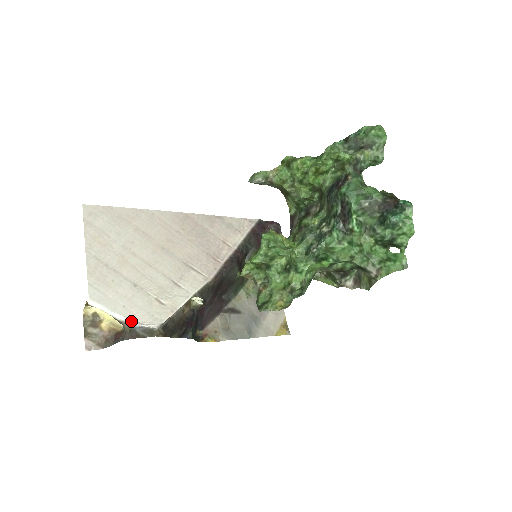
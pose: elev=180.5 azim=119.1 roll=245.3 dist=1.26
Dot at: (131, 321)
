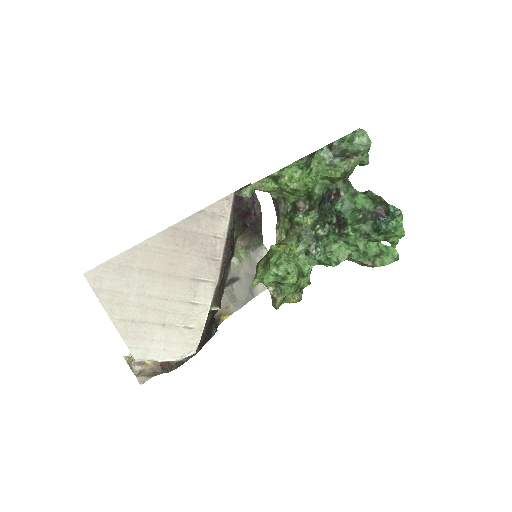
Dot at: (176, 359)
